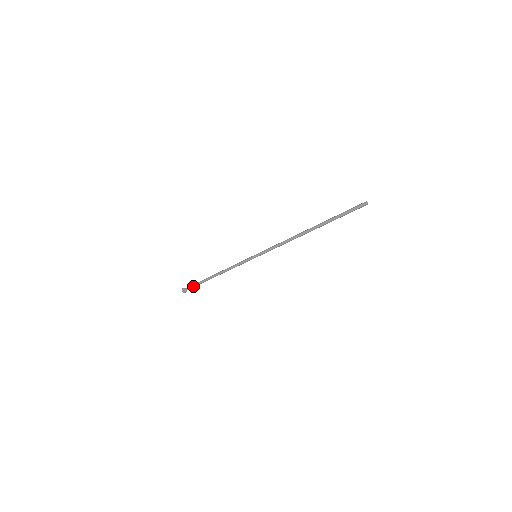
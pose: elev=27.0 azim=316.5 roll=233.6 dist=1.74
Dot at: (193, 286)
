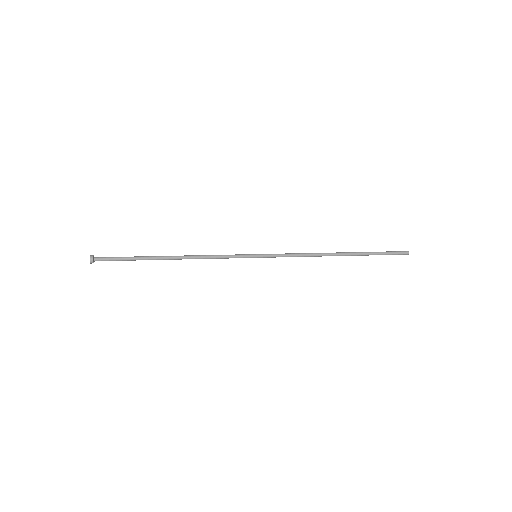
Dot at: (119, 258)
